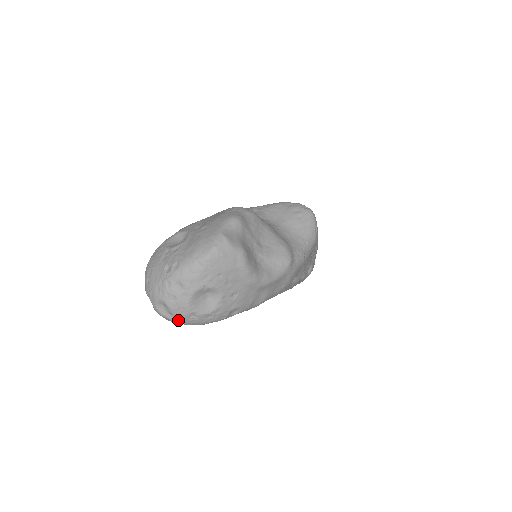
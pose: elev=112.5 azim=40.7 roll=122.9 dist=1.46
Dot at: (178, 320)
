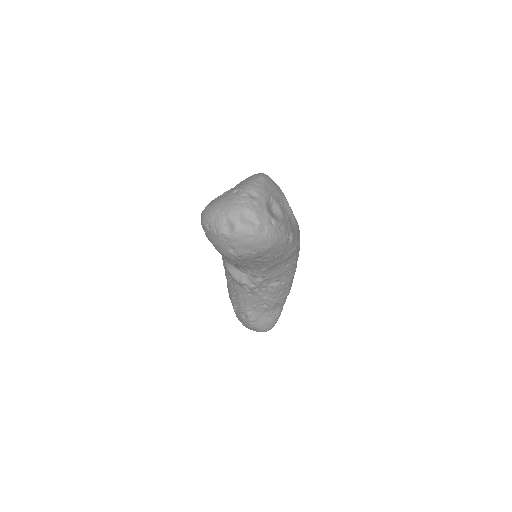
Dot at: (261, 228)
